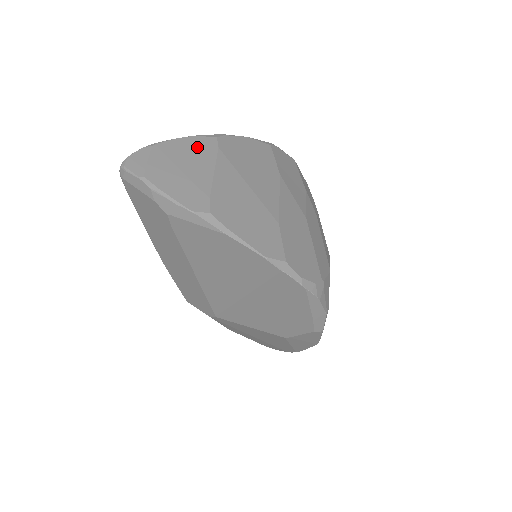
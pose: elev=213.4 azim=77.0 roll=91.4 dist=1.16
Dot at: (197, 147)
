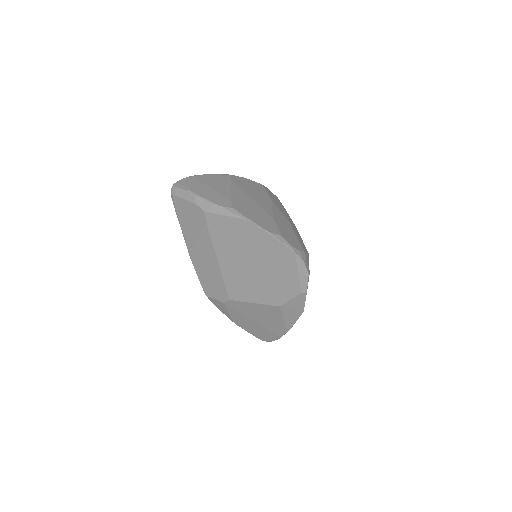
Dot at: (218, 179)
